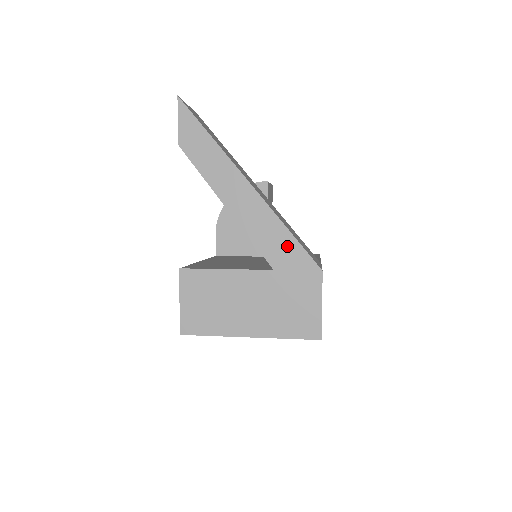
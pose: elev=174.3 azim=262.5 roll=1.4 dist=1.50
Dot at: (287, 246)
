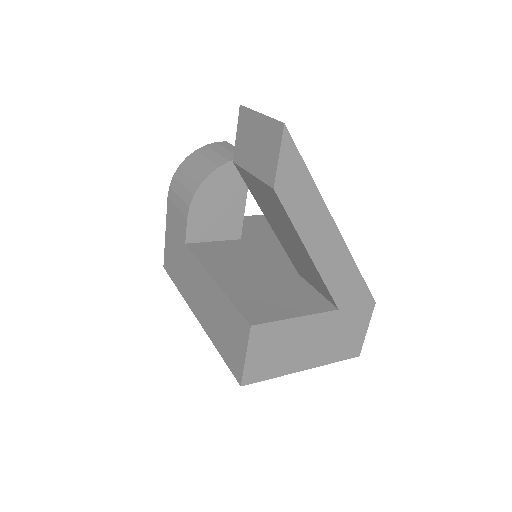
Dot at: (355, 287)
